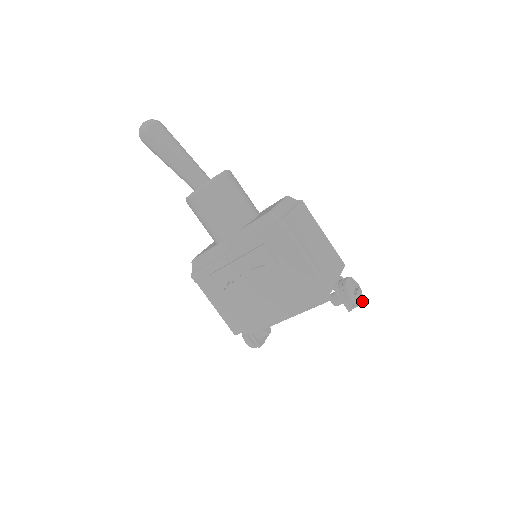
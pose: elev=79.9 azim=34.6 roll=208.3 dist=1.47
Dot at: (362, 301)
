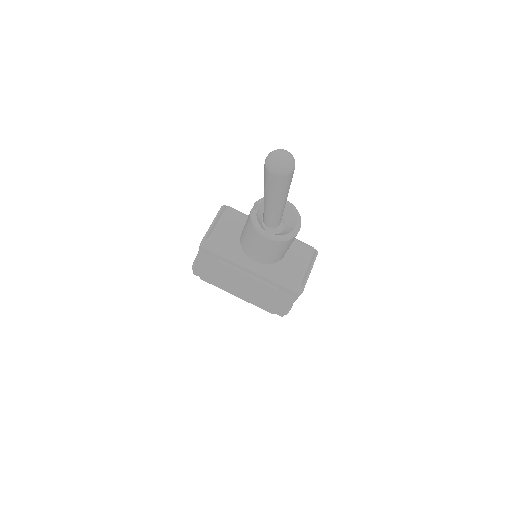
Dot at: occluded
